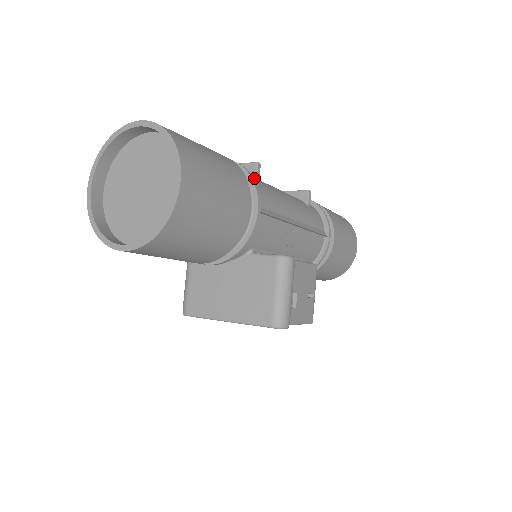
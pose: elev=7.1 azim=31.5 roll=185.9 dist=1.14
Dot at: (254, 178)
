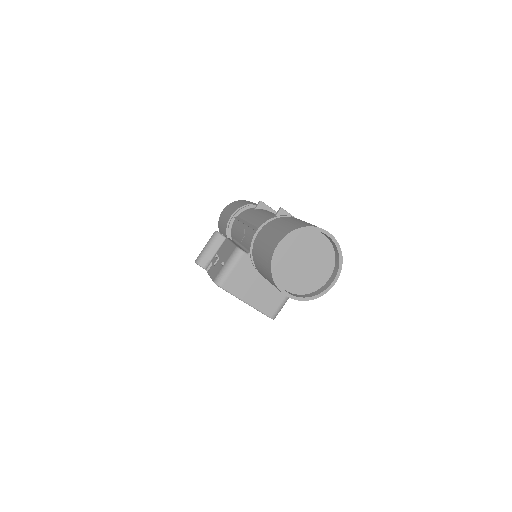
Dot at: occluded
